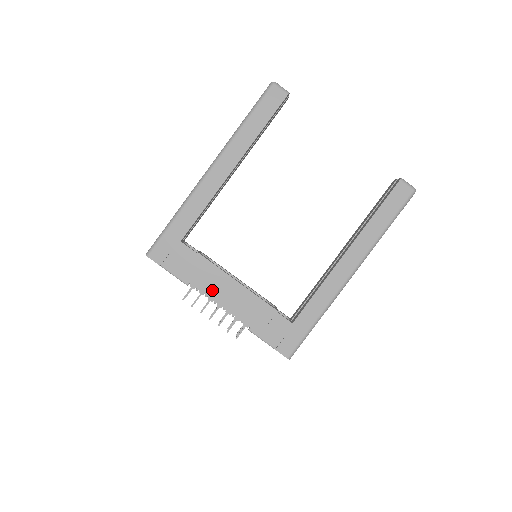
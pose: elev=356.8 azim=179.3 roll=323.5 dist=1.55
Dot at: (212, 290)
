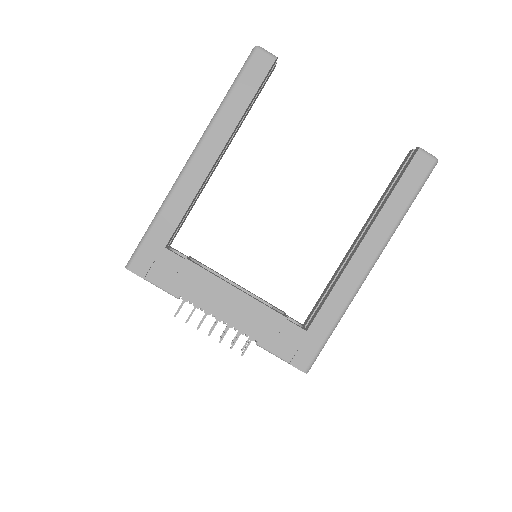
Dot at: (208, 301)
